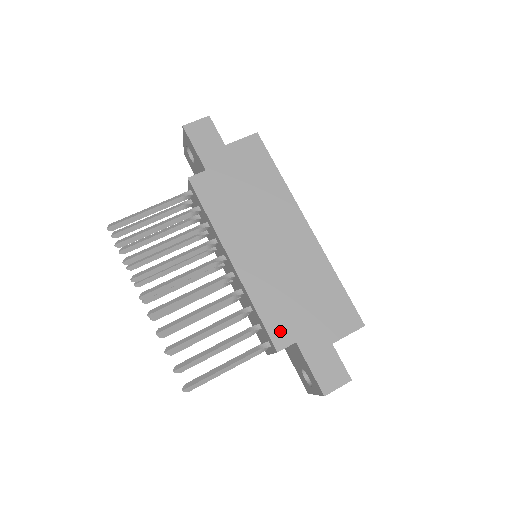
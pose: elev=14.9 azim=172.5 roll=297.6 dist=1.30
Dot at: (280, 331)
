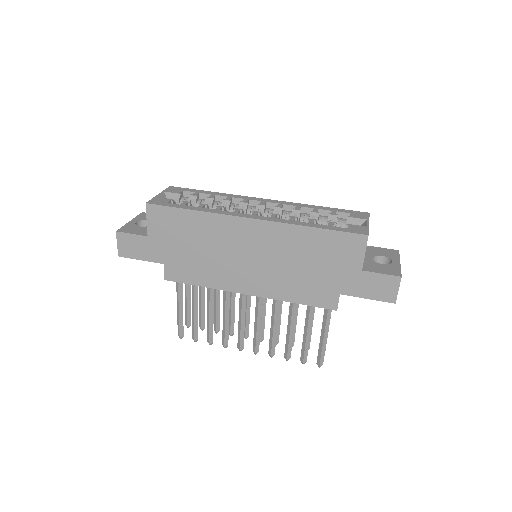
Dot at: (323, 299)
